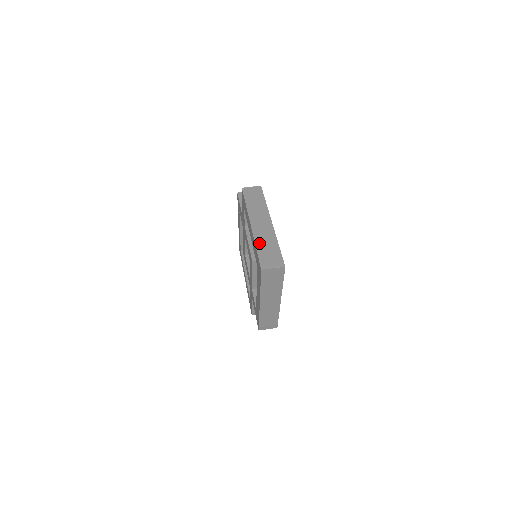
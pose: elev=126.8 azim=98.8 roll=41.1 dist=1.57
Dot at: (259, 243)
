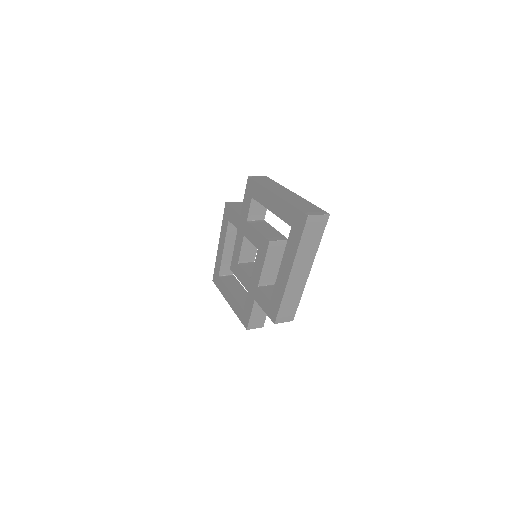
Dot at: (292, 202)
